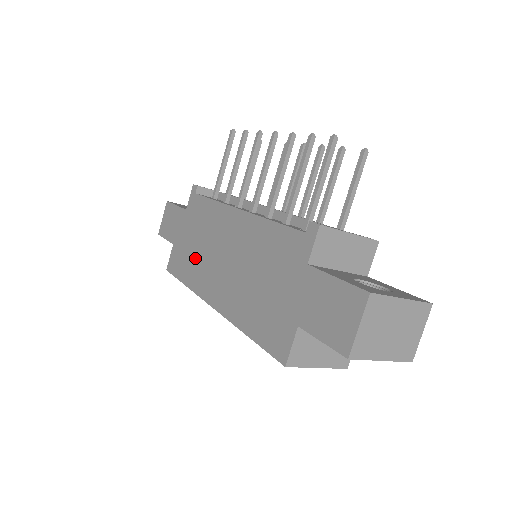
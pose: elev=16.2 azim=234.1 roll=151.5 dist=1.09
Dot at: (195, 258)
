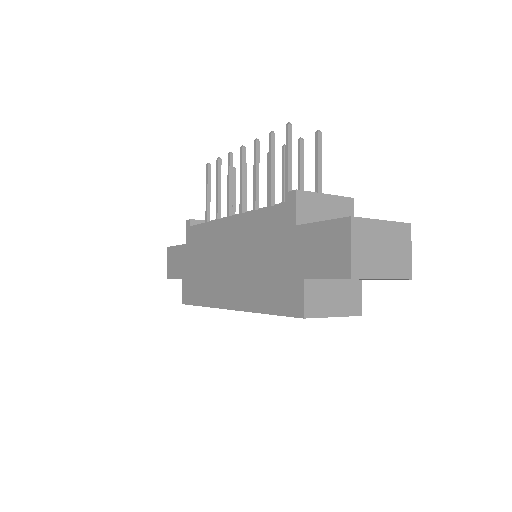
Dot at: (204, 278)
